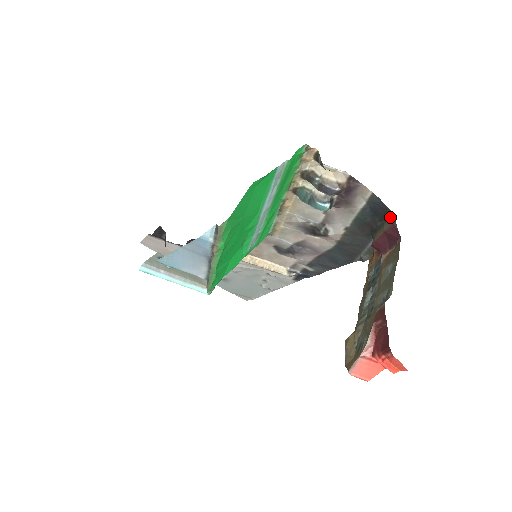
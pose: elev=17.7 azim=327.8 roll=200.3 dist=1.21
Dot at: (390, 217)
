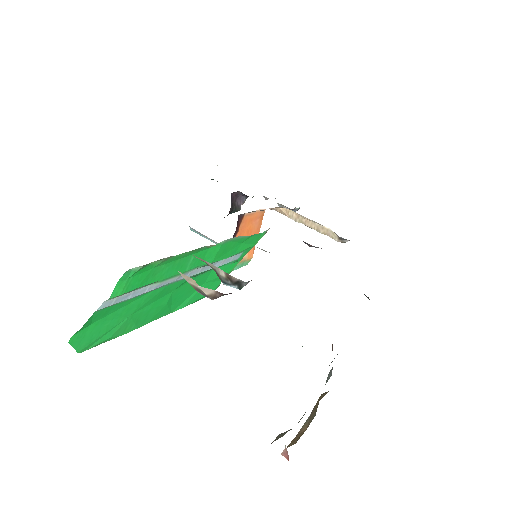
Dot at: occluded
